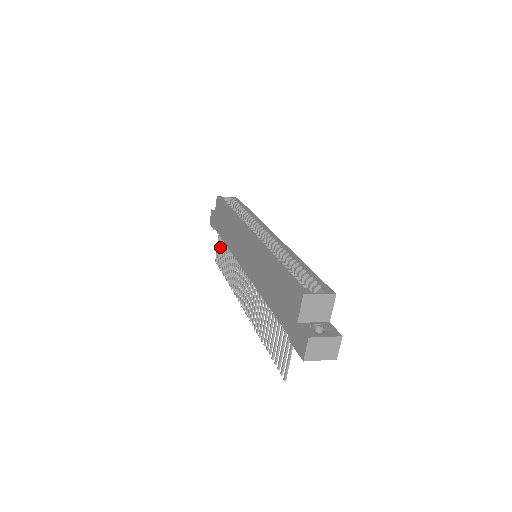
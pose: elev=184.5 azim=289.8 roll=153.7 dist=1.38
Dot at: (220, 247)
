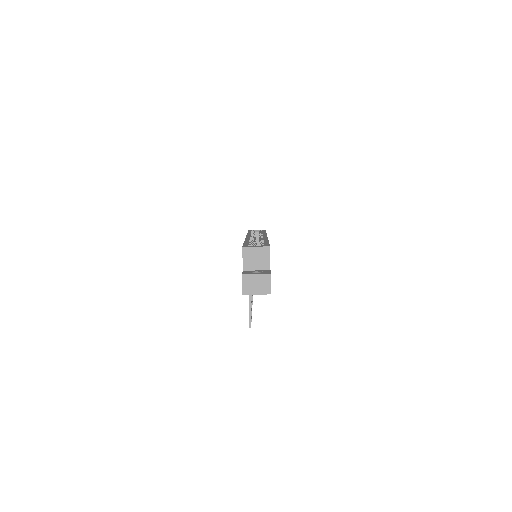
Dot at: occluded
